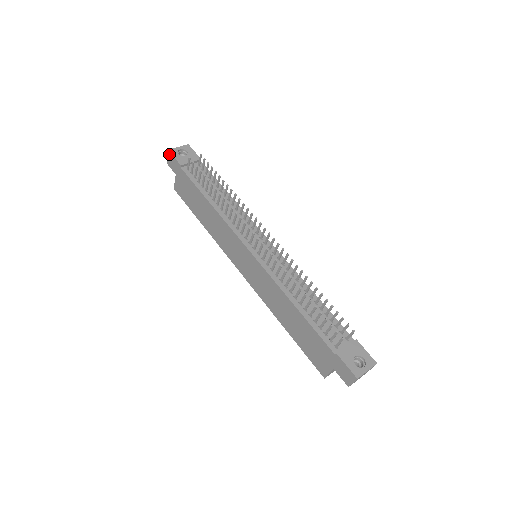
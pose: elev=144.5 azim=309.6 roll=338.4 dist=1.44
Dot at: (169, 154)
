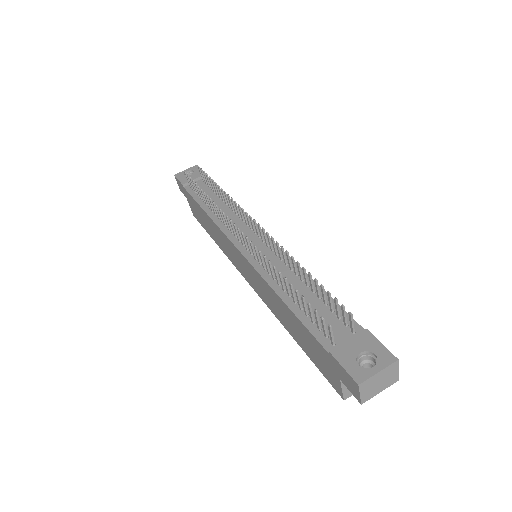
Dot at: (176, 179)
